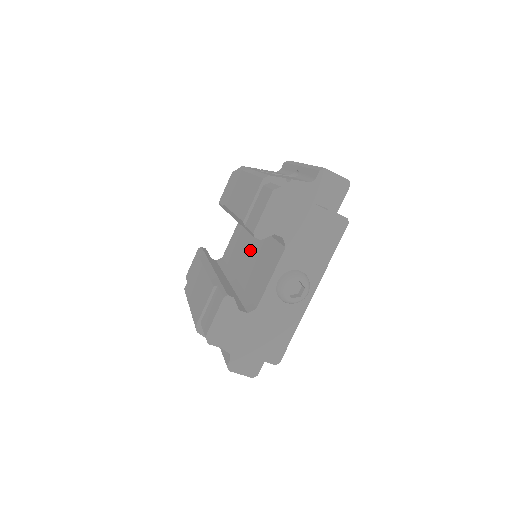
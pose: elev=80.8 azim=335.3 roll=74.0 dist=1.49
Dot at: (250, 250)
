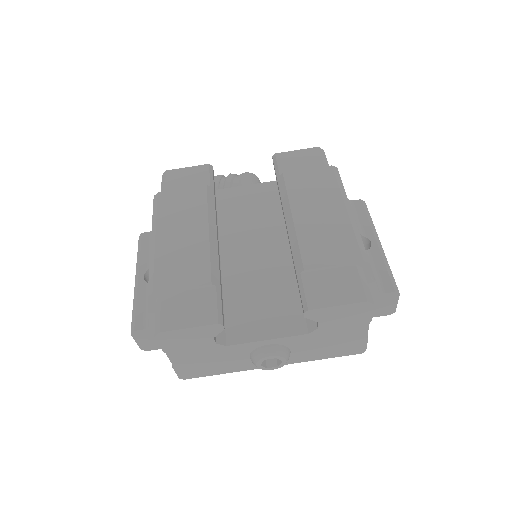
Dot at: (261, 253)
